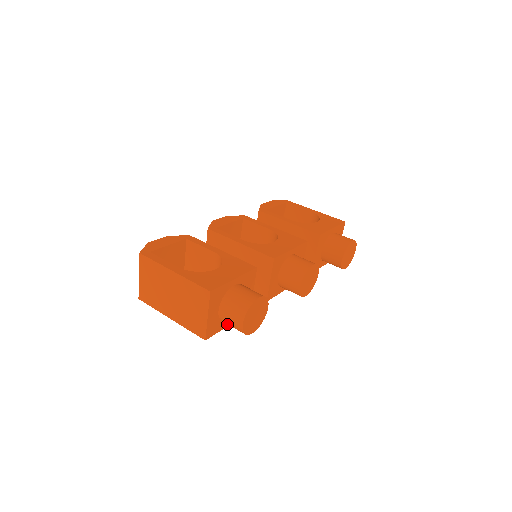
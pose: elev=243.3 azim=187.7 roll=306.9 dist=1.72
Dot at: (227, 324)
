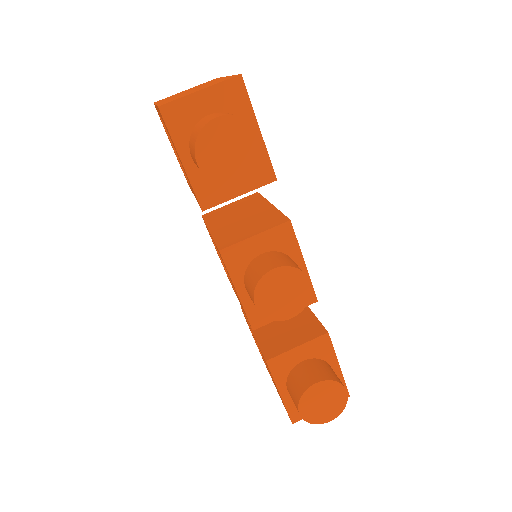
Dot at: (184, 155)
